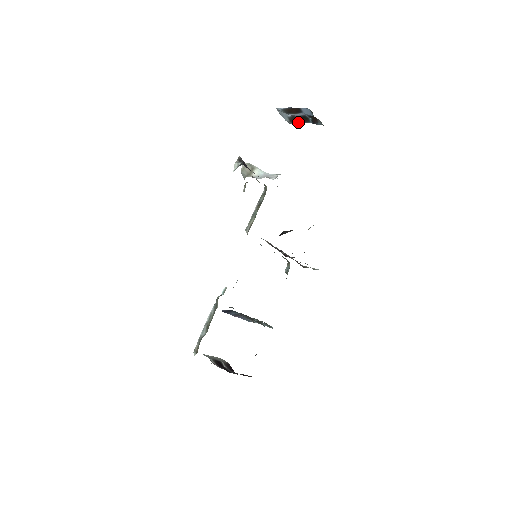
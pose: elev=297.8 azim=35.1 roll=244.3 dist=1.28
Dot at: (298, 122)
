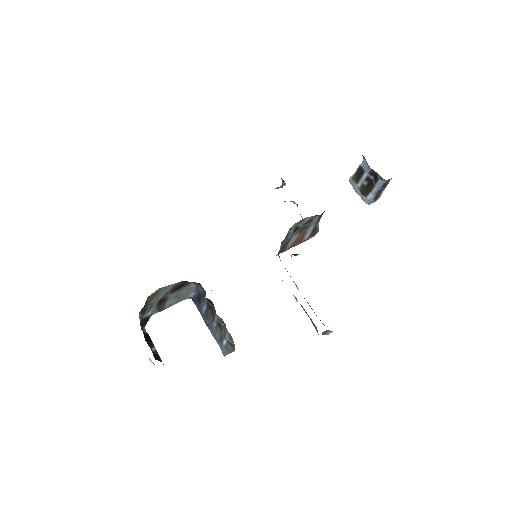
Dot at: (368, 193)
